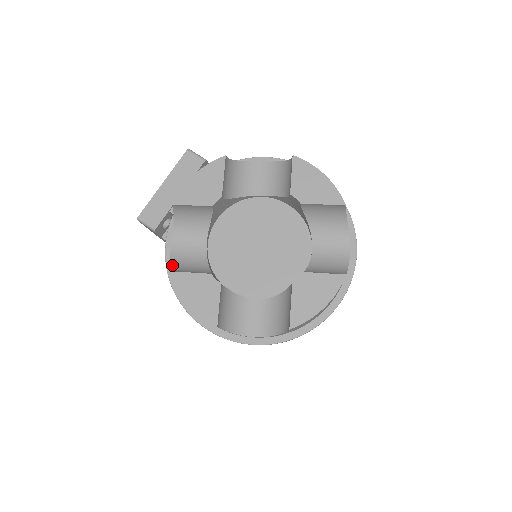
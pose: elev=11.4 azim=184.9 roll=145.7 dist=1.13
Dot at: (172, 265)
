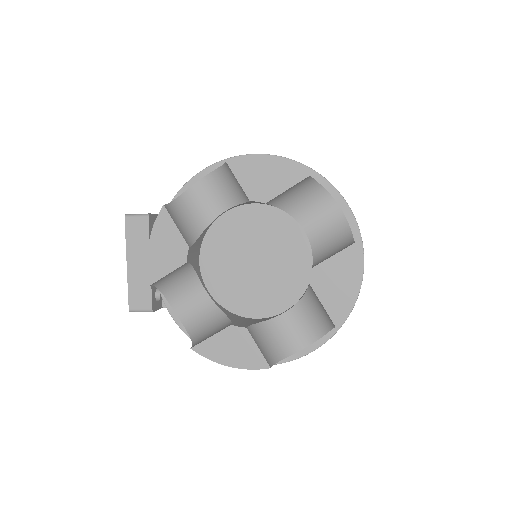
Dot at: (191, 334)
